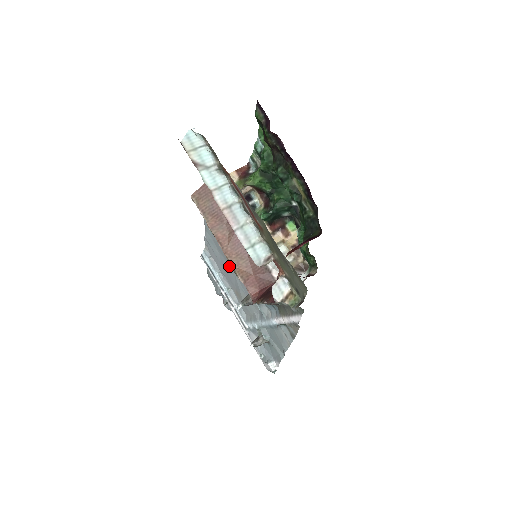
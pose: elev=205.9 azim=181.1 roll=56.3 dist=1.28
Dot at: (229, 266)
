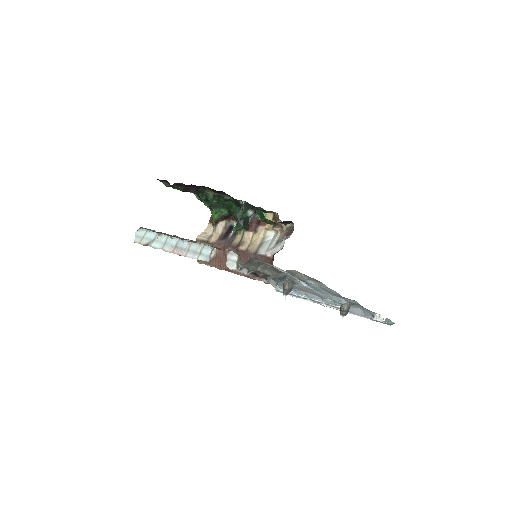
Dot at: occluded
